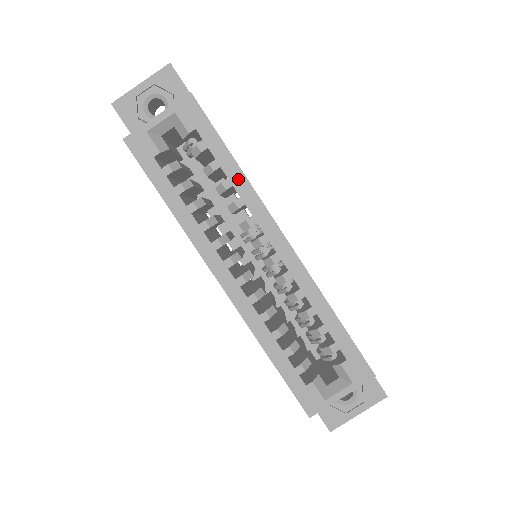
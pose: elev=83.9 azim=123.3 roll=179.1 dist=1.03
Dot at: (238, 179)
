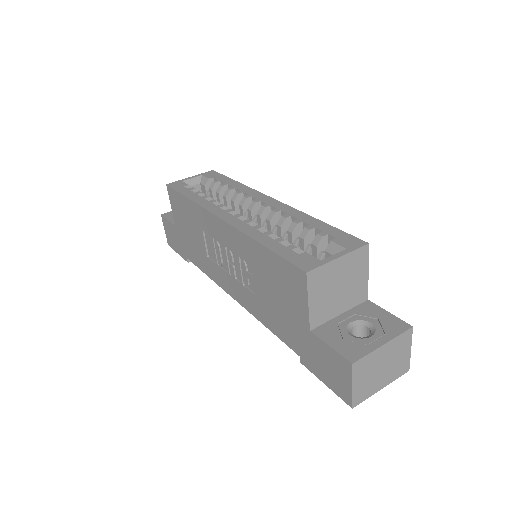
Dot at: (239, 186)
